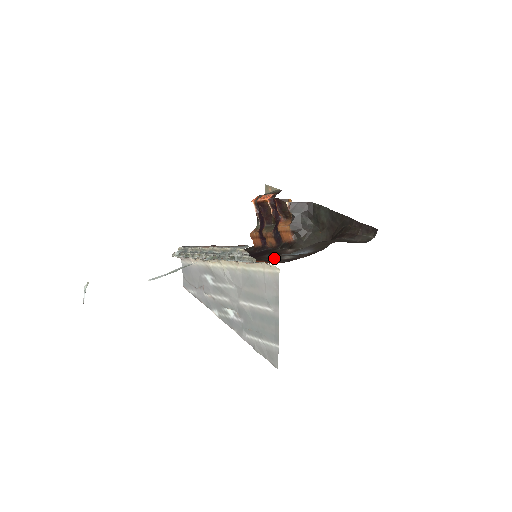
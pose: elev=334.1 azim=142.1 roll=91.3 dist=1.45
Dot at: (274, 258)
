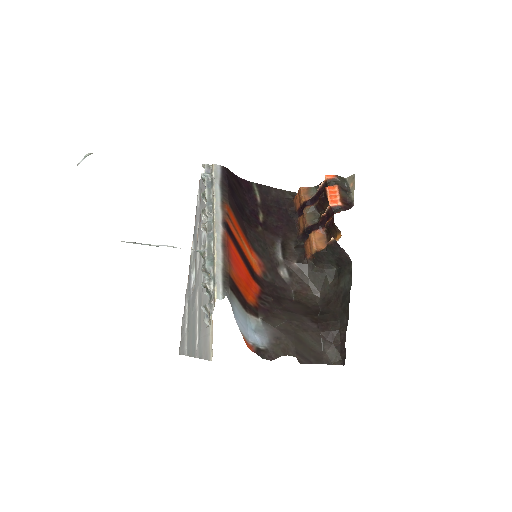
Dot at: (275, 260)
